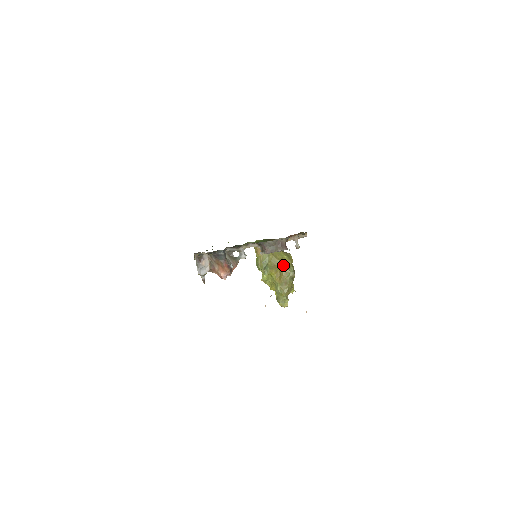
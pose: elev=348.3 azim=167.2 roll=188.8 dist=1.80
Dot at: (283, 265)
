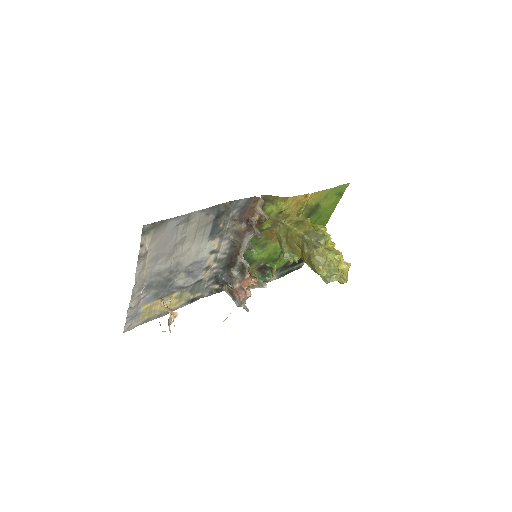
Dot at: (295, 241)
